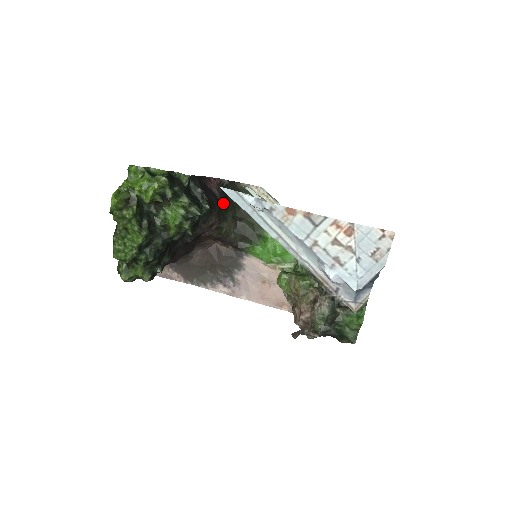
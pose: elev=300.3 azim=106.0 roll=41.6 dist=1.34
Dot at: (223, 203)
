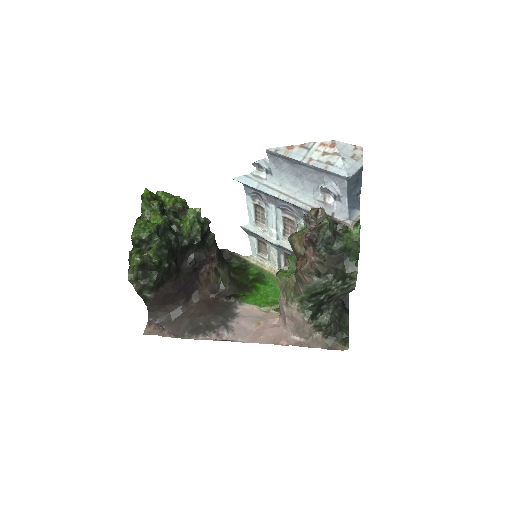
Dot at: (221, 253)
